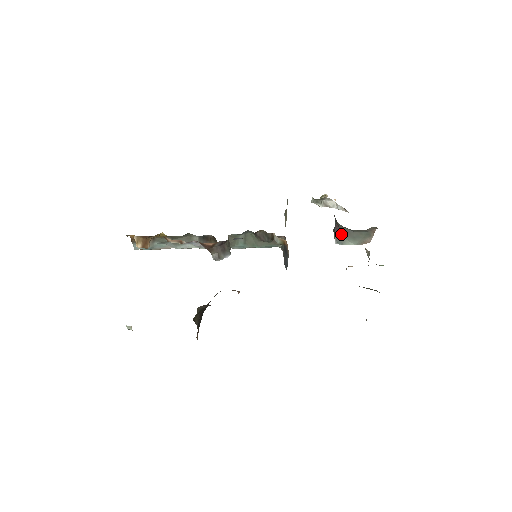
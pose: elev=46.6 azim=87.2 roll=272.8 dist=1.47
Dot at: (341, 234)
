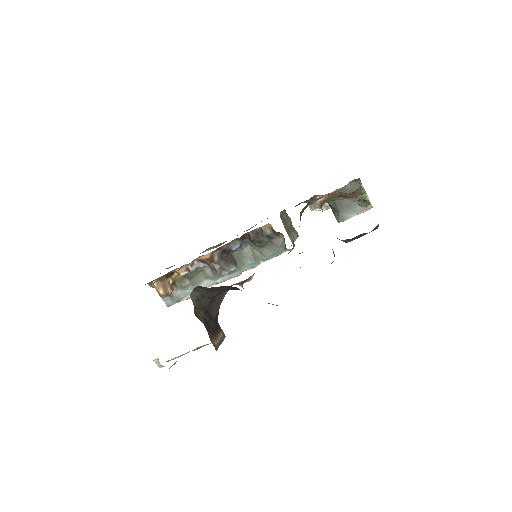
Dot at: (337, 211)
